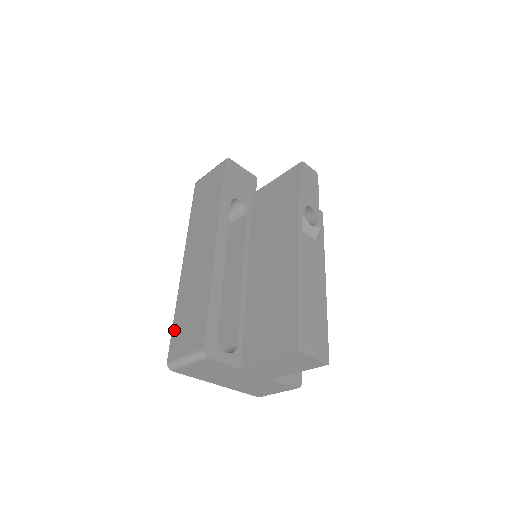
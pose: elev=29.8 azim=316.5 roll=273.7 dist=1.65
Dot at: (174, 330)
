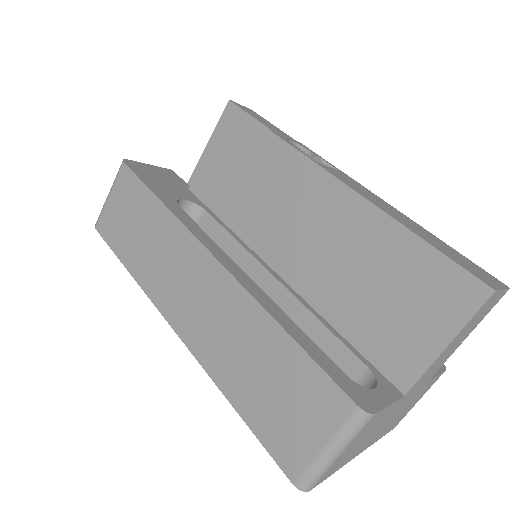
Dot at: (257, 428)
